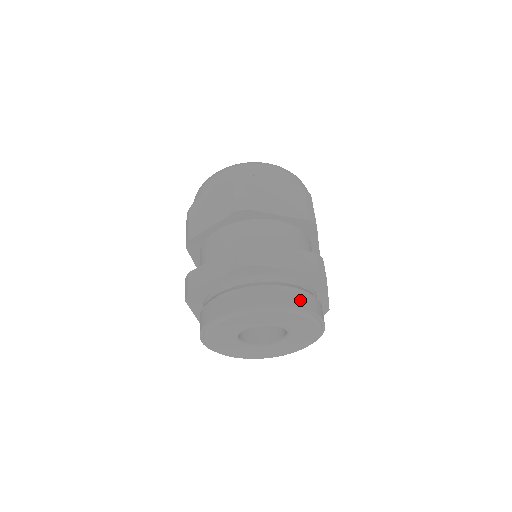
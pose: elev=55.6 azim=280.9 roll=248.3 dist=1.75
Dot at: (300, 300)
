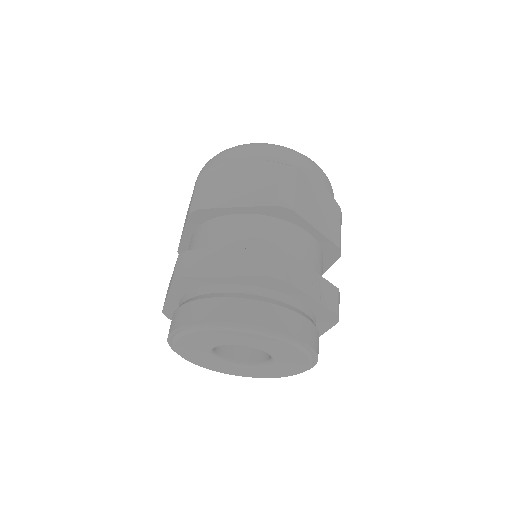
Dot at: (242, 313)
